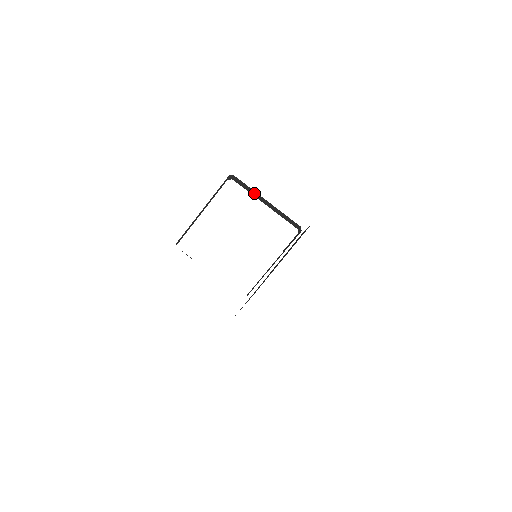
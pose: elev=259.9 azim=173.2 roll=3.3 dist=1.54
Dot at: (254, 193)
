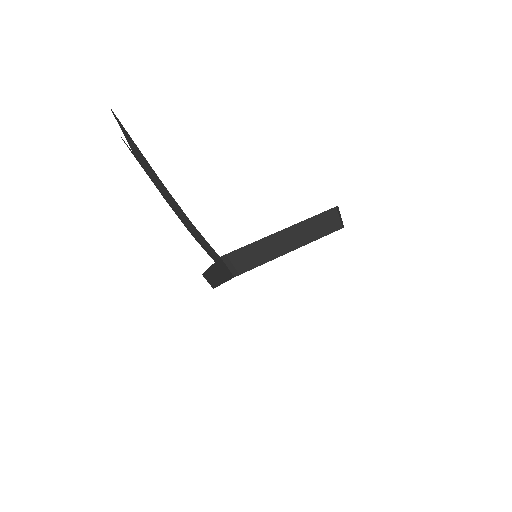
Dot at: occluded
